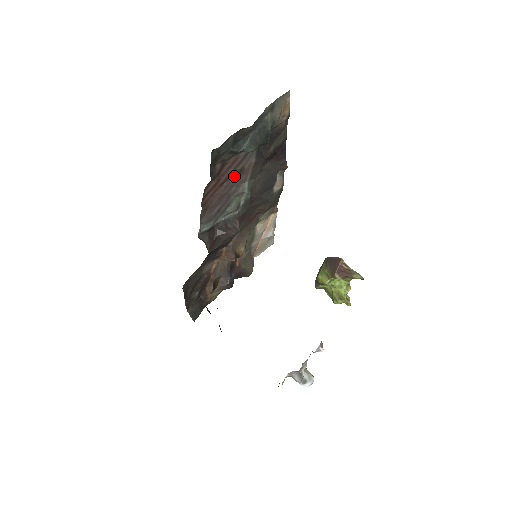
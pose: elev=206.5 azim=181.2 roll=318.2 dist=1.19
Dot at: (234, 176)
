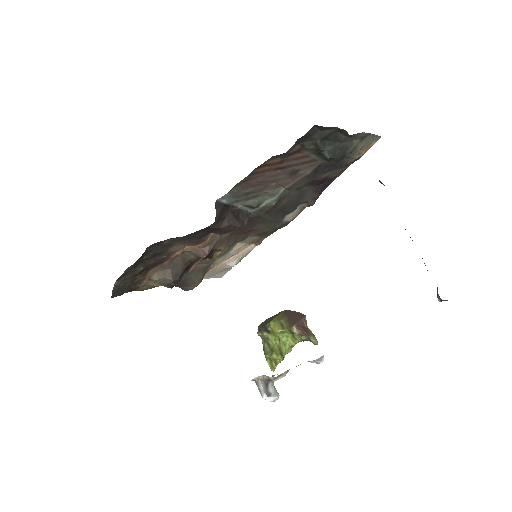
Dot at: (288, 171)
